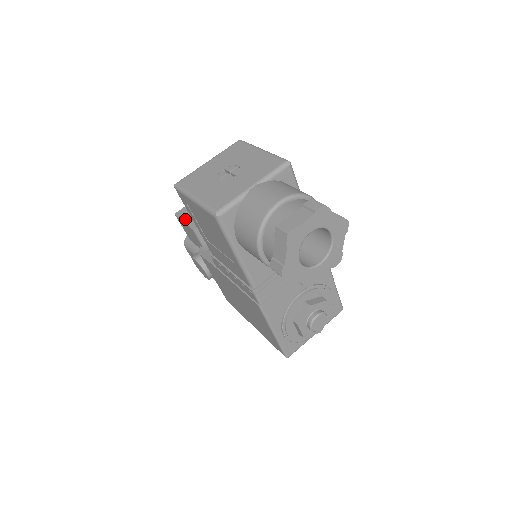
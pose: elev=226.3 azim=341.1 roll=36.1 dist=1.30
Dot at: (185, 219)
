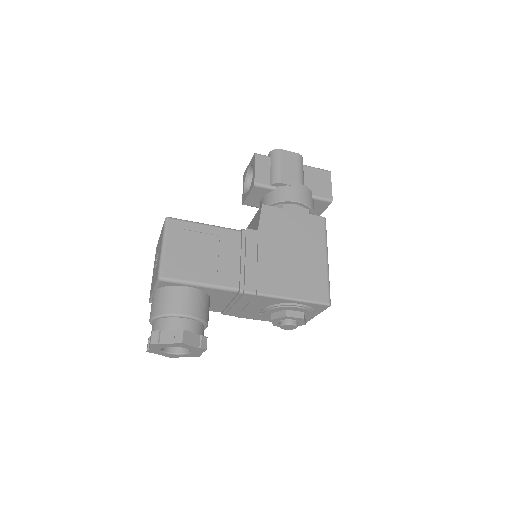
Dot at: (243, 187)
